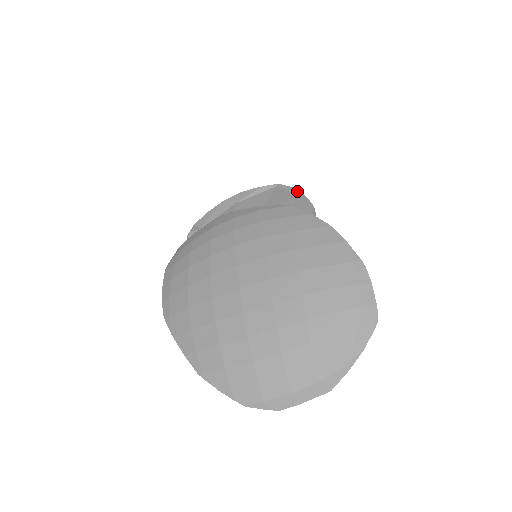
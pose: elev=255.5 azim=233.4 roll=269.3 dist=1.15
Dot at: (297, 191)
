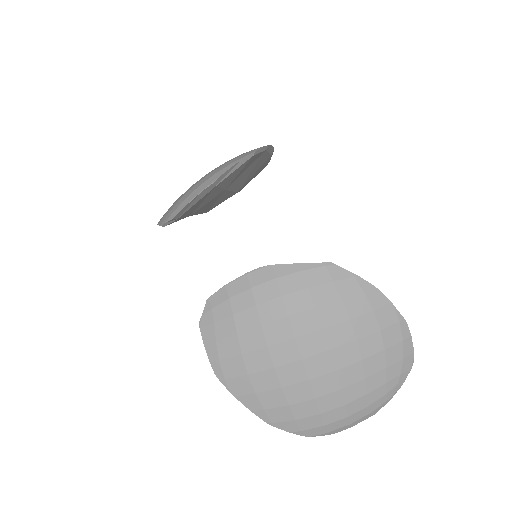
Dot at: (266, 147)
